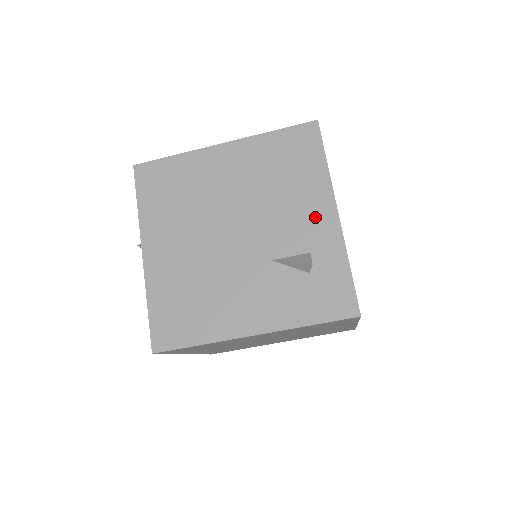
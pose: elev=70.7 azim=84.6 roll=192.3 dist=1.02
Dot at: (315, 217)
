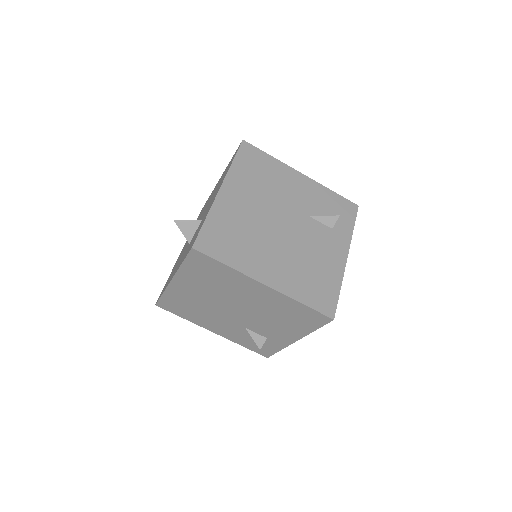
Dot at: (283, 335)
